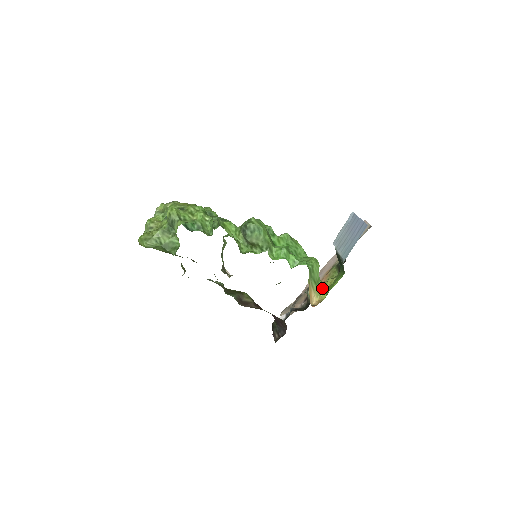
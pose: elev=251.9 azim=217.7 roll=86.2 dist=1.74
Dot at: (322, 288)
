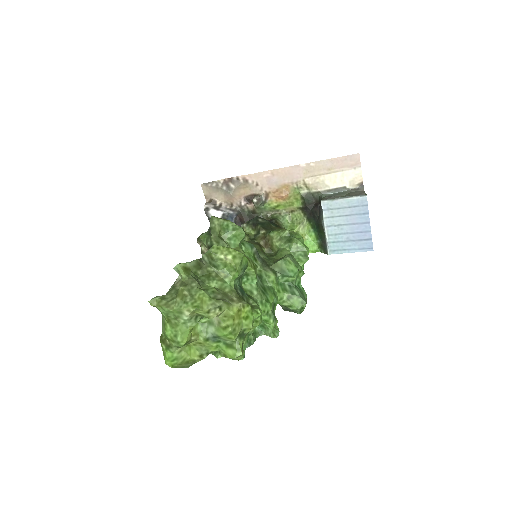
Dot at: occluded
